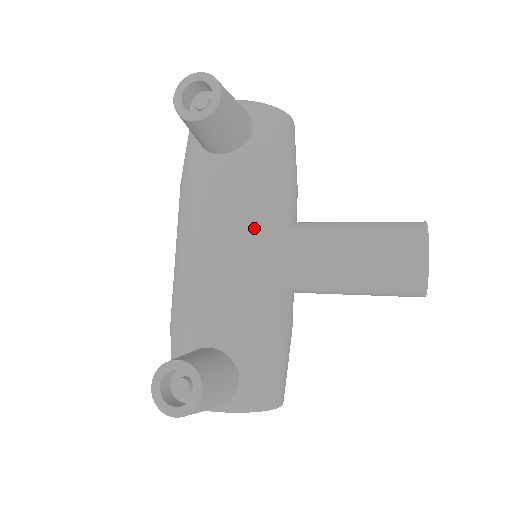
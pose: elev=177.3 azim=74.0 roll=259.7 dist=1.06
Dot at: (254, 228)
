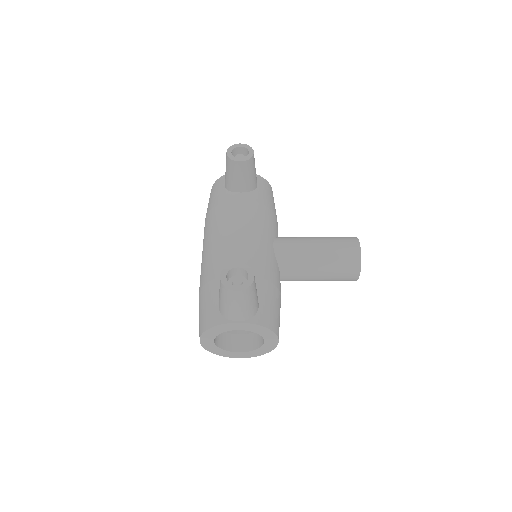
Dot at: (262, 229)
